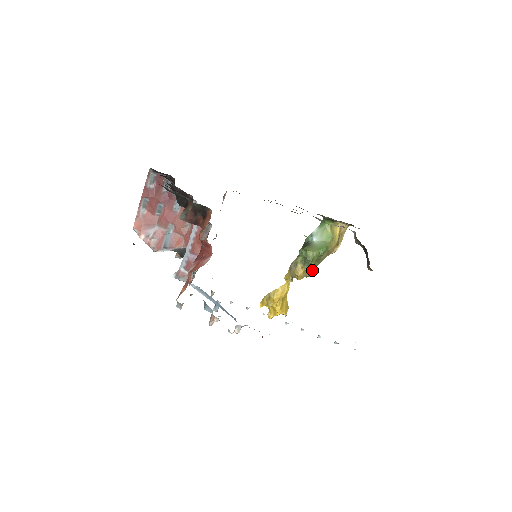
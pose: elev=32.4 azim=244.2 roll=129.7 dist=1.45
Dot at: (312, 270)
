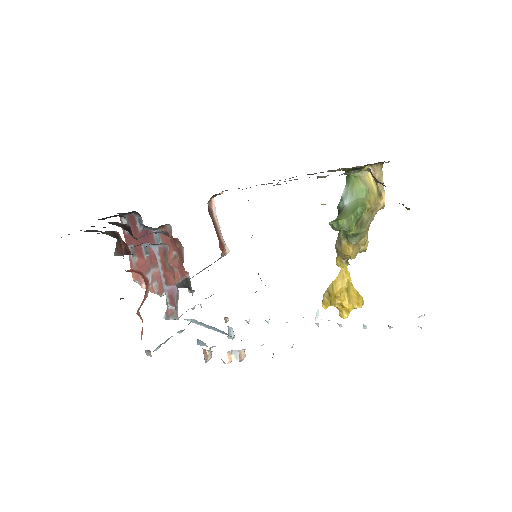
Dot at: (363, 240)
